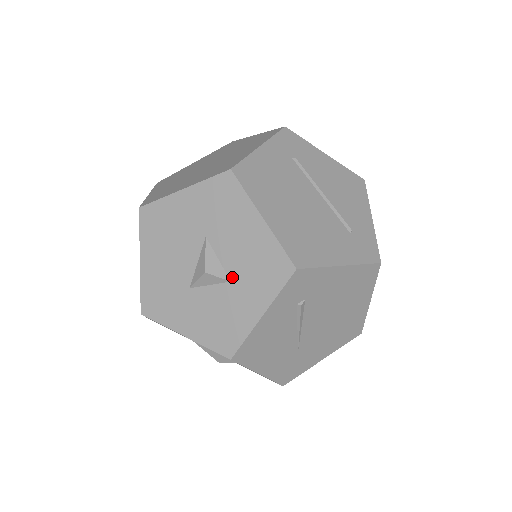
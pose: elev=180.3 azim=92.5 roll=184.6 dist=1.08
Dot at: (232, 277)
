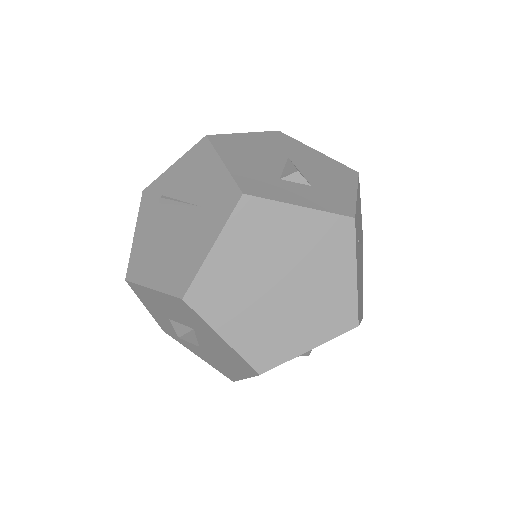
Dot at: occluded
